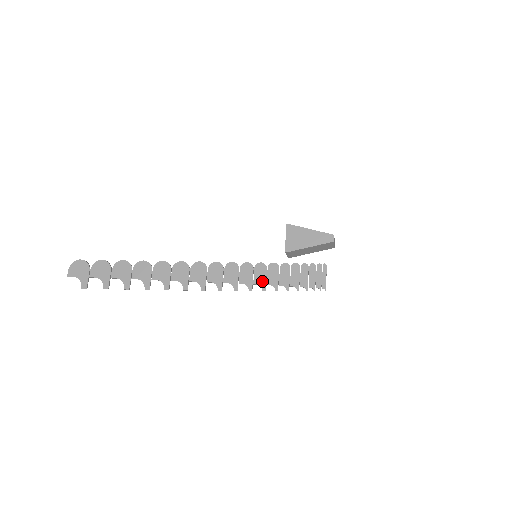
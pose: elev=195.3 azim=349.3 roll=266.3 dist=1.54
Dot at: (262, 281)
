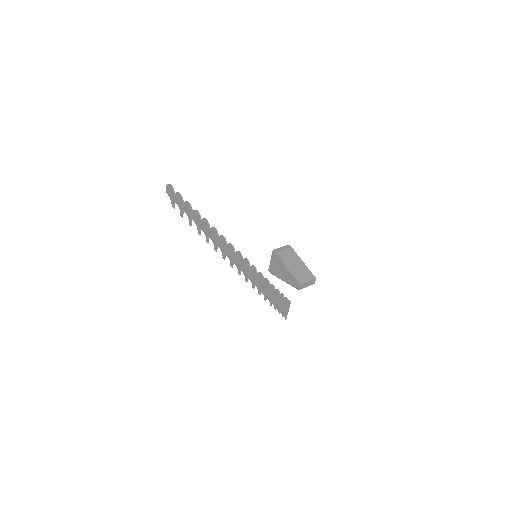
Dot at: (253, 280)
